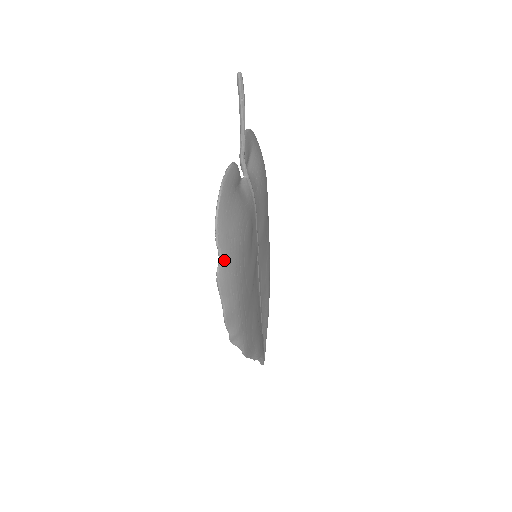
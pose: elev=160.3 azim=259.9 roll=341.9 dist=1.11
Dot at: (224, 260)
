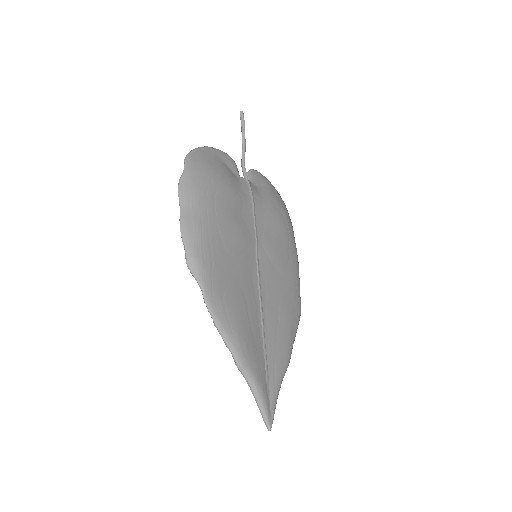
Dot at: (188, 173)
